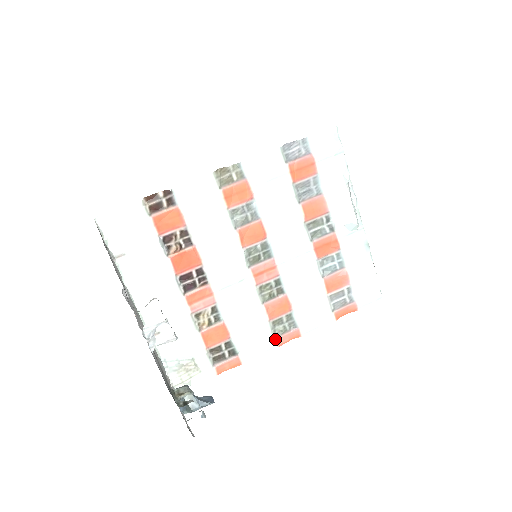
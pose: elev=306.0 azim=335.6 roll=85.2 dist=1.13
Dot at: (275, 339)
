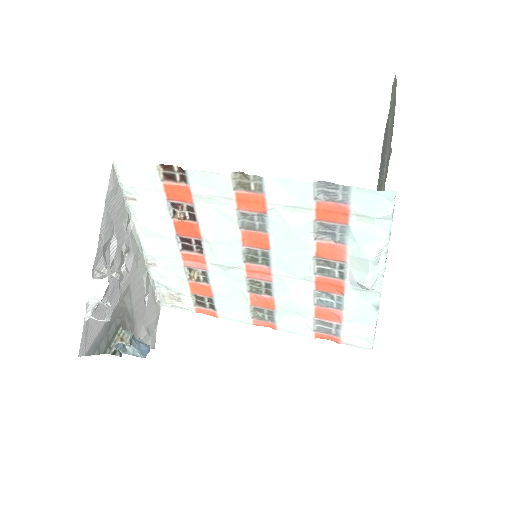
Dot at: (252, 319)
